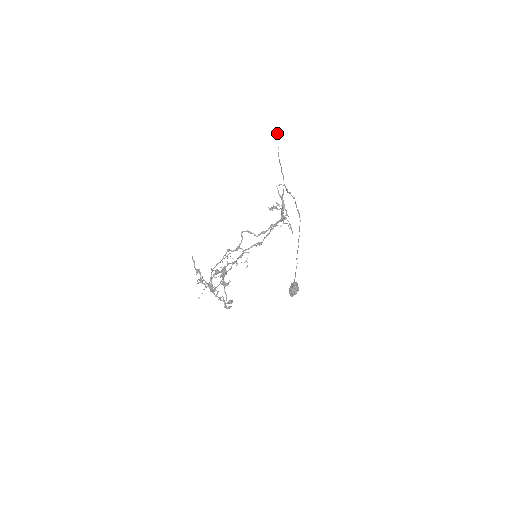
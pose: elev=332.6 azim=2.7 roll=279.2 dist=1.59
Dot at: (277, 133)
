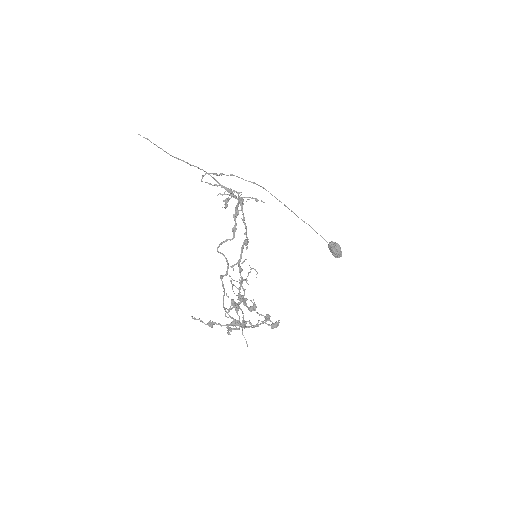
Dot at: occluded
